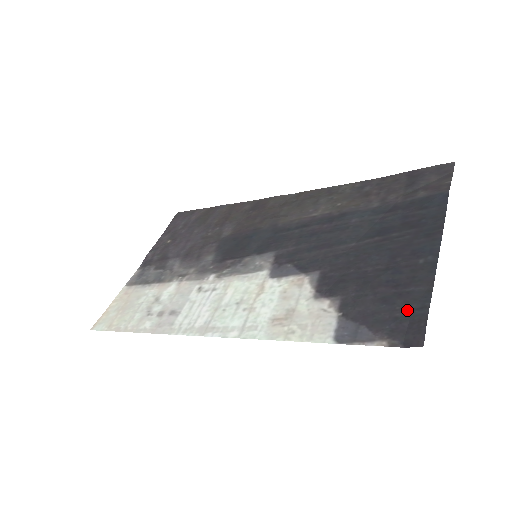
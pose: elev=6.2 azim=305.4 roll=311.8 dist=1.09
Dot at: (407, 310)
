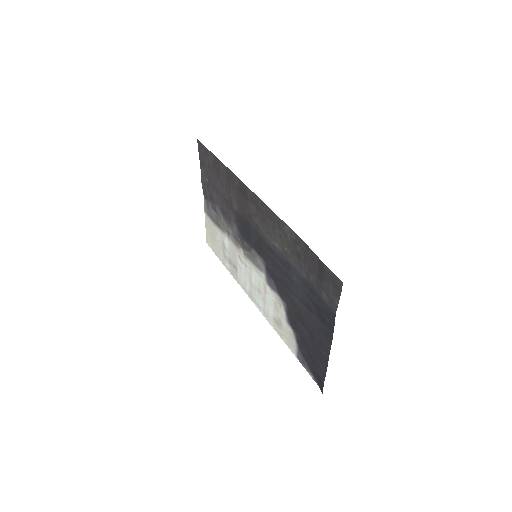
Dot at: (318, 373)
